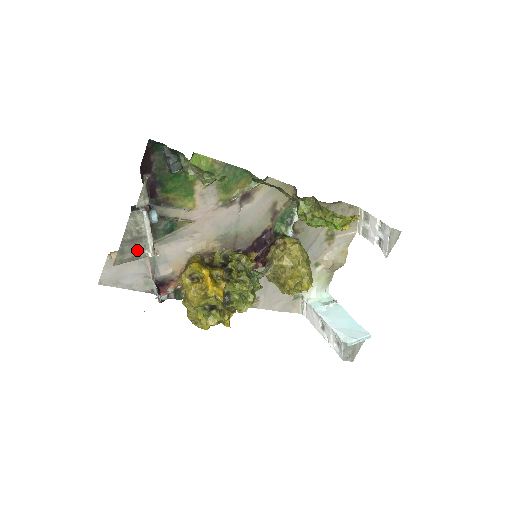
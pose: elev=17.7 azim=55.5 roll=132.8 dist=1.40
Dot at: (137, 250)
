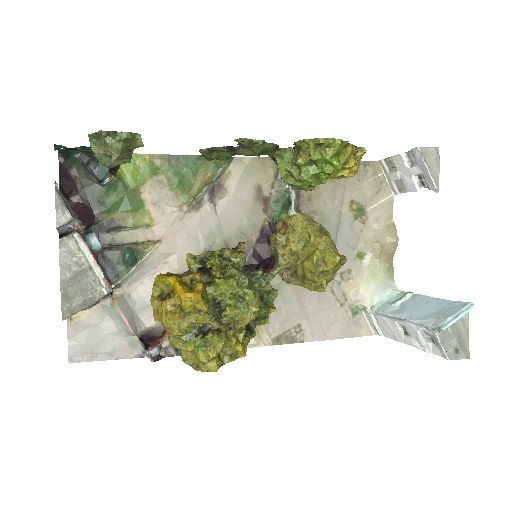
Dot at: (86, 290)
